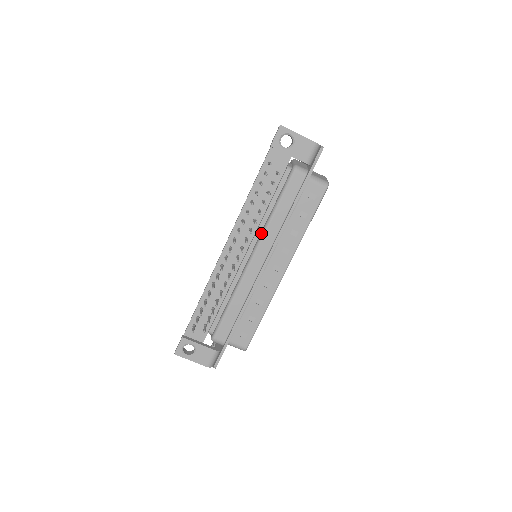
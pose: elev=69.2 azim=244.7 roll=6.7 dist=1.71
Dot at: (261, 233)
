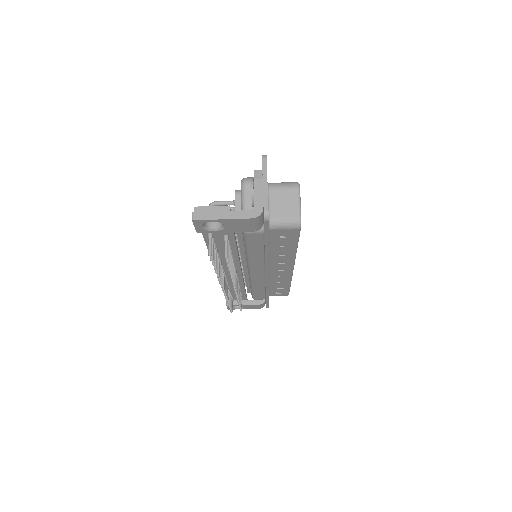
Dot at: occluded
